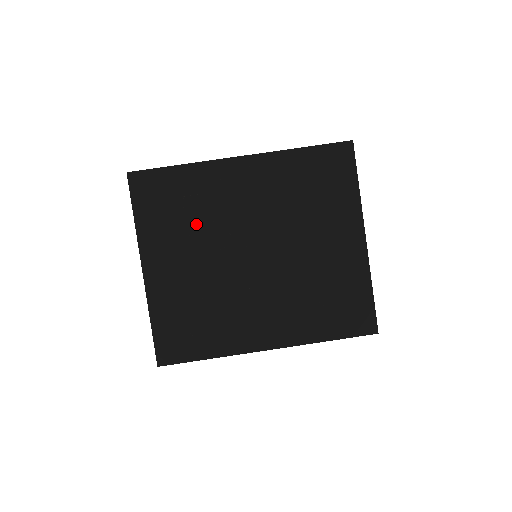
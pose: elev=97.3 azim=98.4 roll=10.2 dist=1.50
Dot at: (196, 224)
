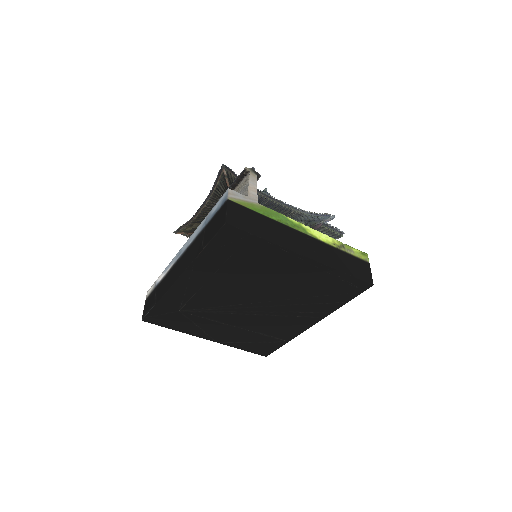
Dot at: (203, 314)
